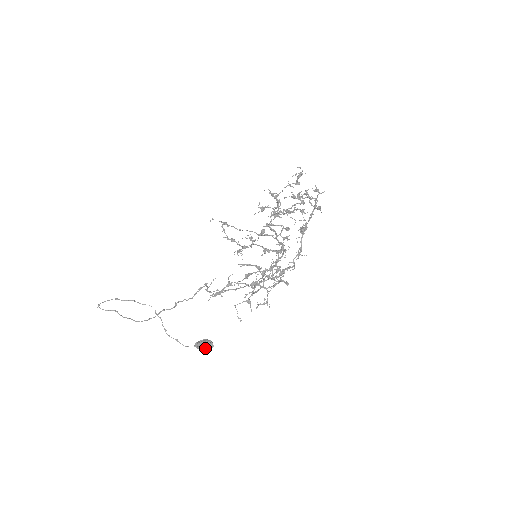
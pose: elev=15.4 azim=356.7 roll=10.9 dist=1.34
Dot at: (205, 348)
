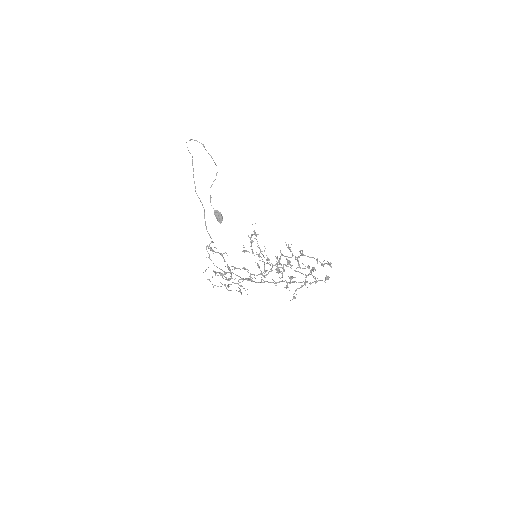
Dot at: (216, 218)
